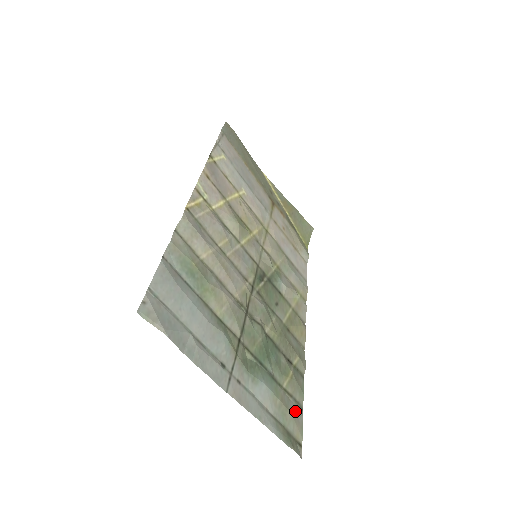
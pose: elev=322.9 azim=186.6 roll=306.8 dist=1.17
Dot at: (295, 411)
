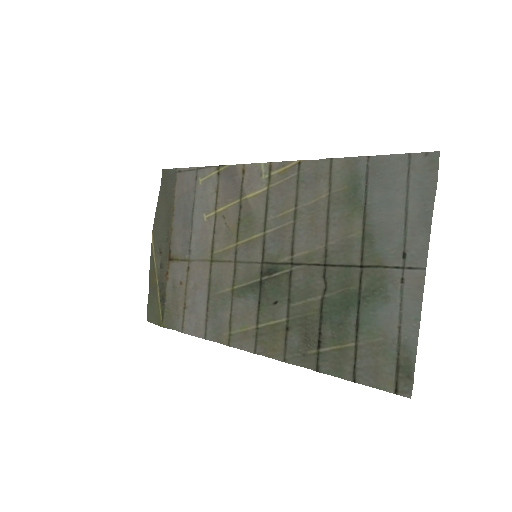
Dot at: (367, 370)
